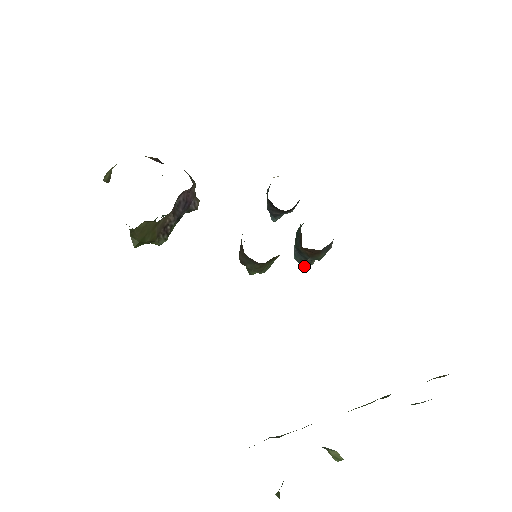
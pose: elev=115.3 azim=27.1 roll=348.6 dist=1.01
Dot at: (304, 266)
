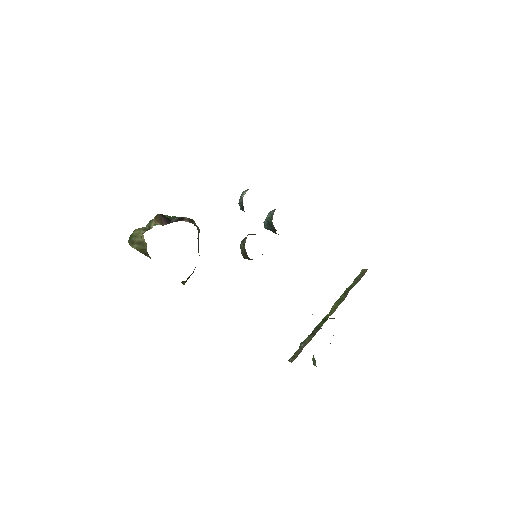
Dot at: occluded
